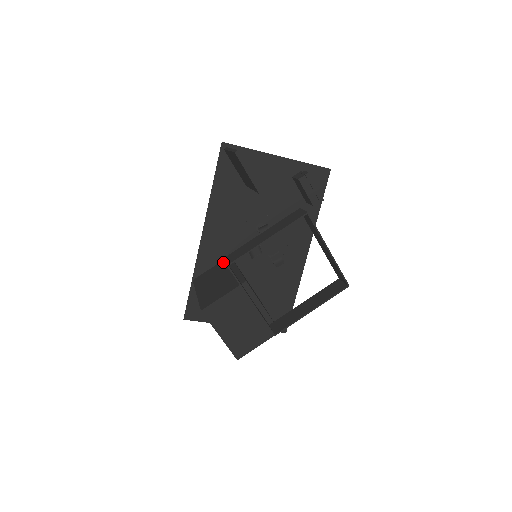
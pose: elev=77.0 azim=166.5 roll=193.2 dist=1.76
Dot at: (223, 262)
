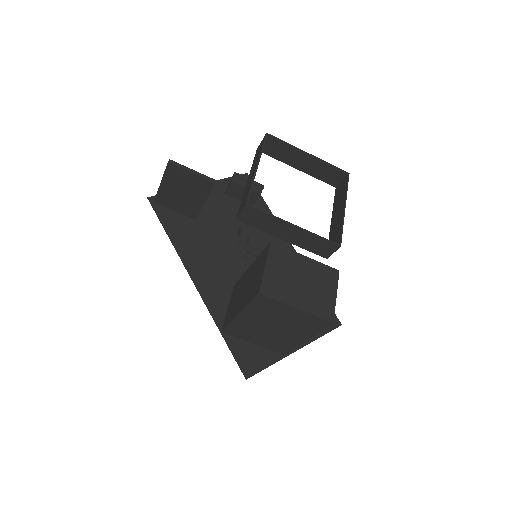
Dot at: (233, 292)
